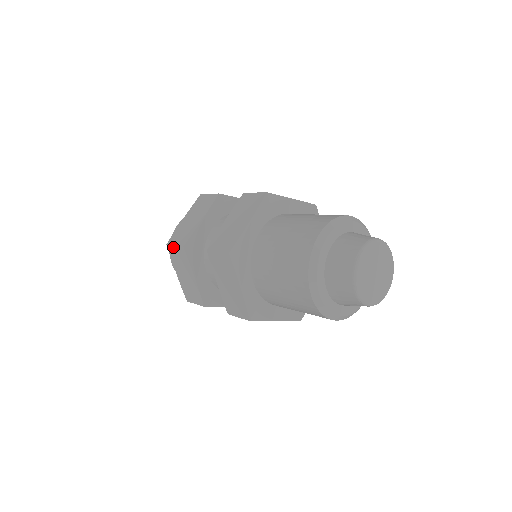
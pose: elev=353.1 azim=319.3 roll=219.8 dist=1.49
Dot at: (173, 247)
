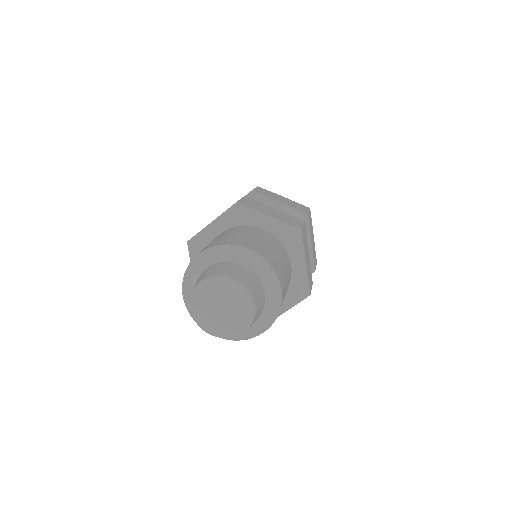
Dot at: occluded
